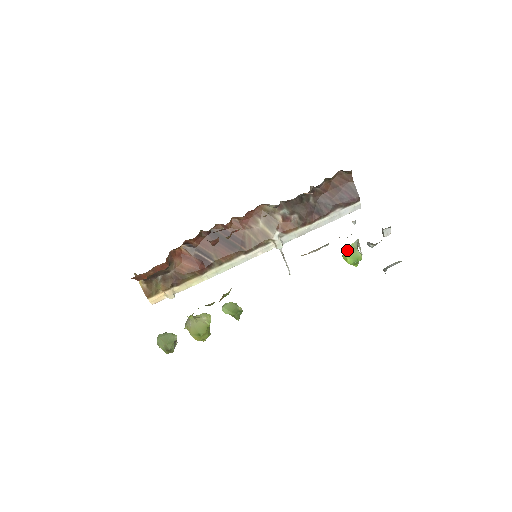
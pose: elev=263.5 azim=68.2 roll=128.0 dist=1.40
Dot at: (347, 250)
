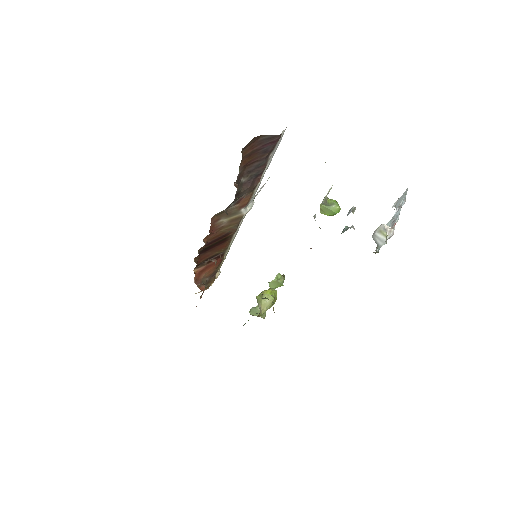
Dot at: (321, 211)
